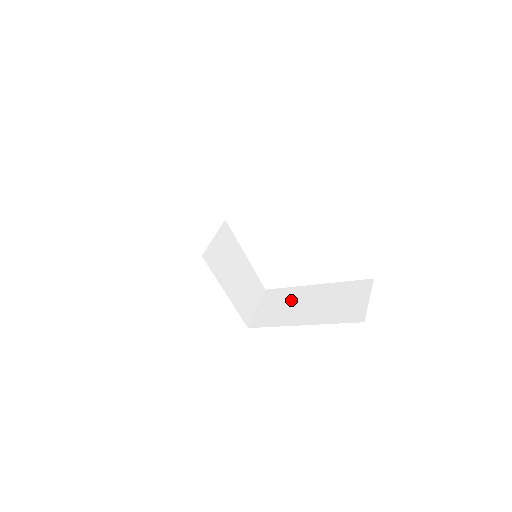
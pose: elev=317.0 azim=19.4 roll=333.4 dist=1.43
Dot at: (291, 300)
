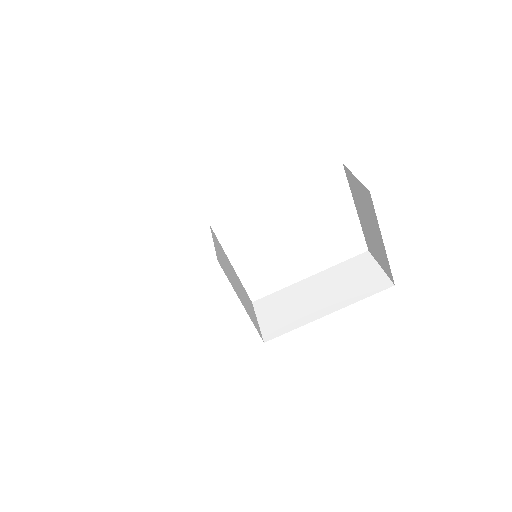
Dot at: (294, 299)
